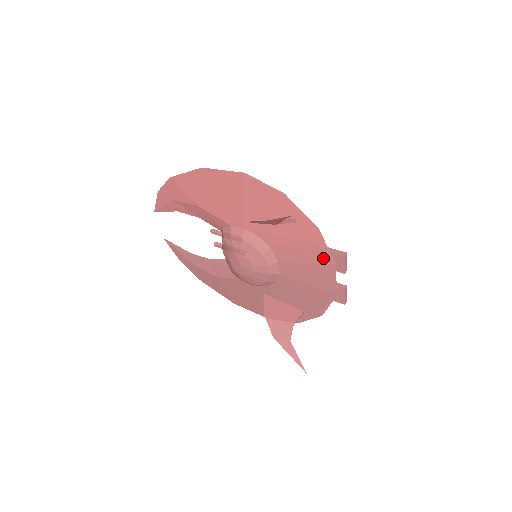
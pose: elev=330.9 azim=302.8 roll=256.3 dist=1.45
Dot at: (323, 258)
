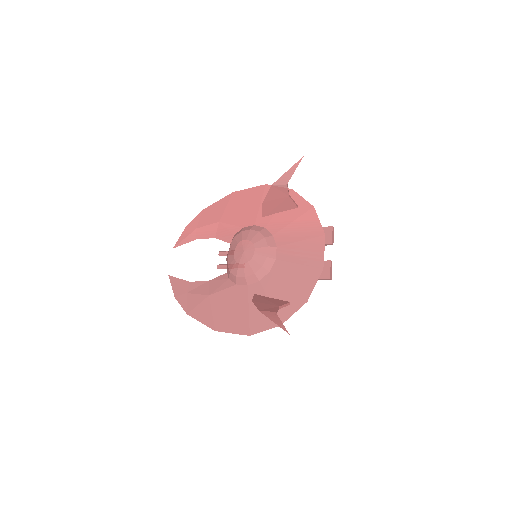
Dot at: (315, 232)
